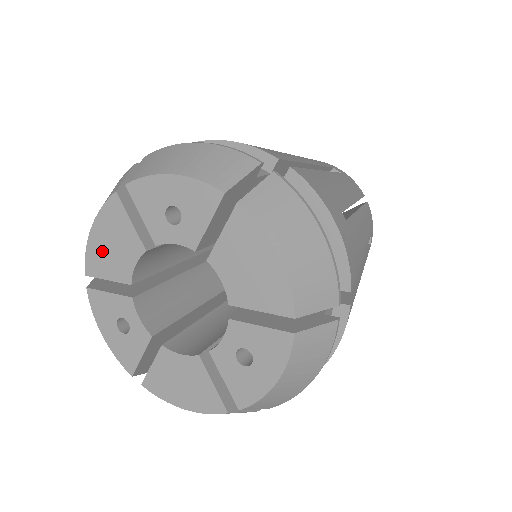
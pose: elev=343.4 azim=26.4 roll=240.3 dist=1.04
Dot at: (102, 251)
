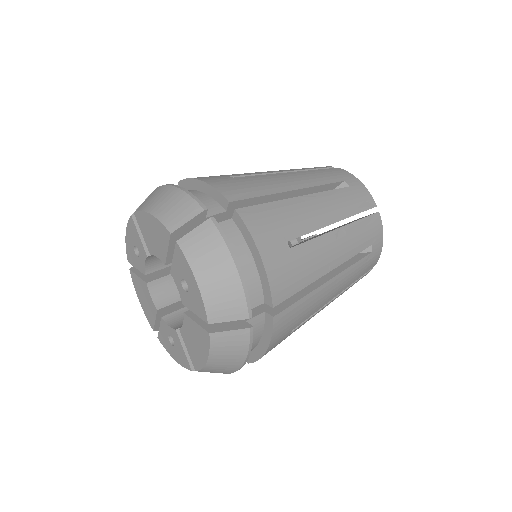
Dot at: (148, 226)
